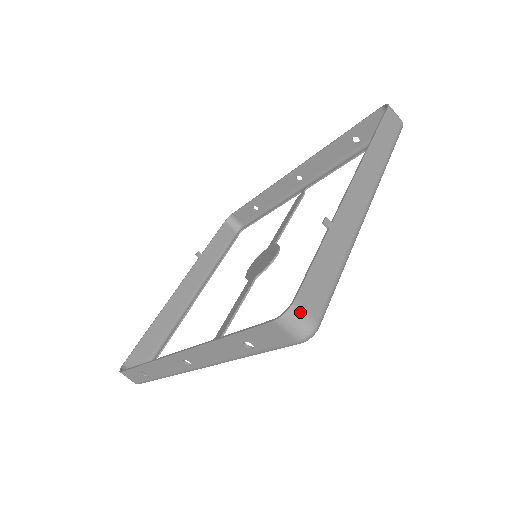
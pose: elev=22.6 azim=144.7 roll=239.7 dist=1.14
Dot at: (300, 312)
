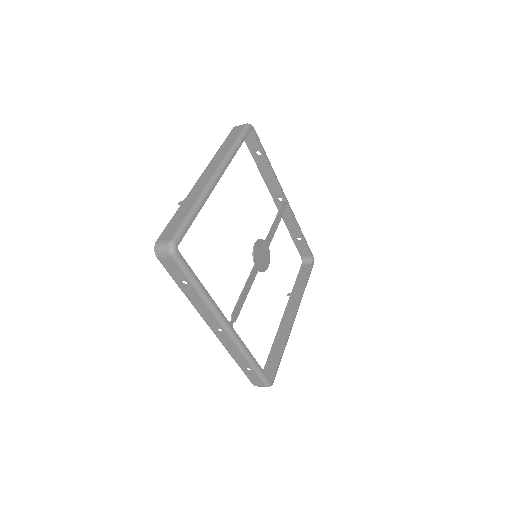
Dot at: (160, 244)
